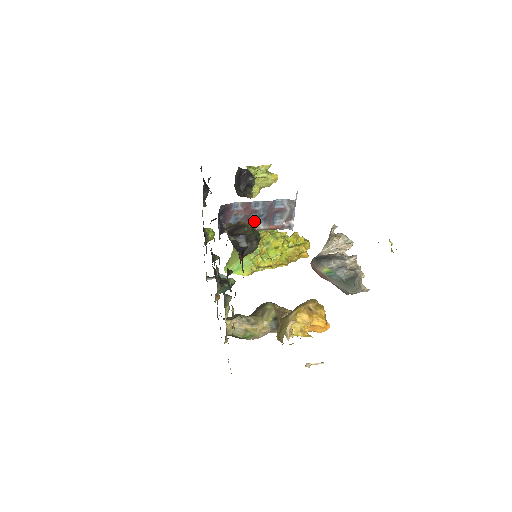
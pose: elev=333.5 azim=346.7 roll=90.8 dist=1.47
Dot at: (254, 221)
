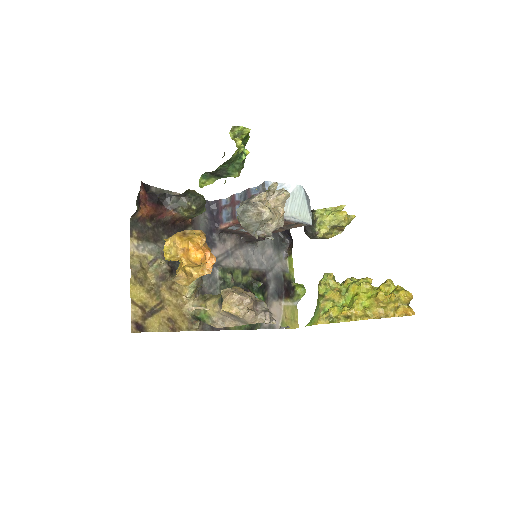
Dot at: occluded
